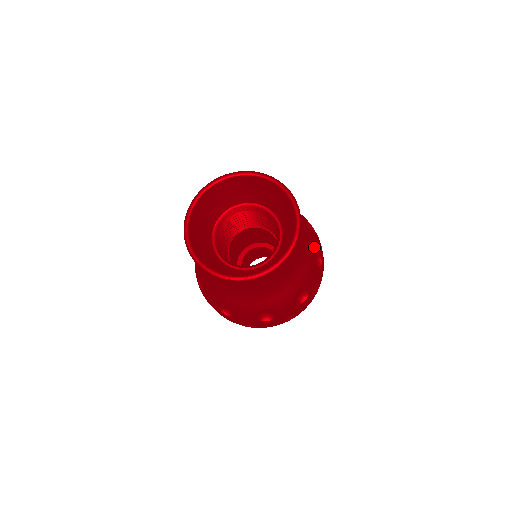
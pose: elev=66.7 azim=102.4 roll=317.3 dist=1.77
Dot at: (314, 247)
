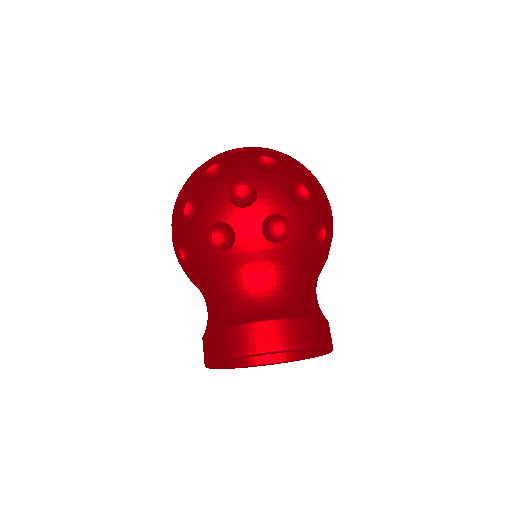
Dot at: (327, 252)
